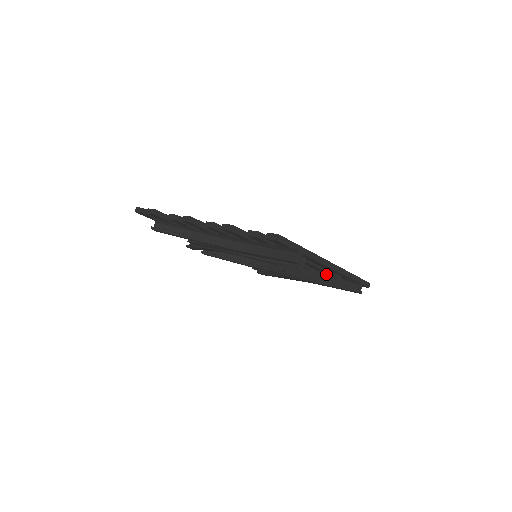
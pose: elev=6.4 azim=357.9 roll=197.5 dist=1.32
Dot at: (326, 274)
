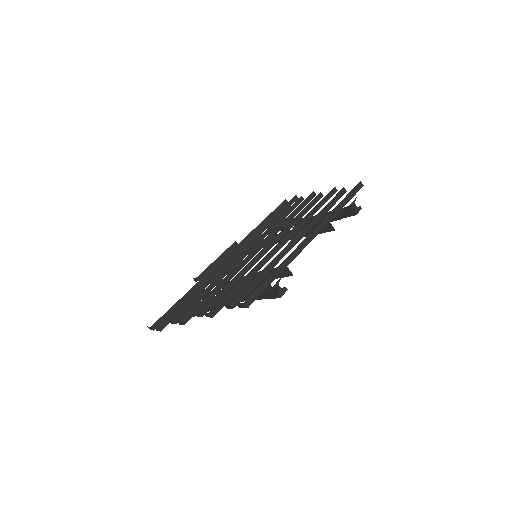
Dot at: occluded
